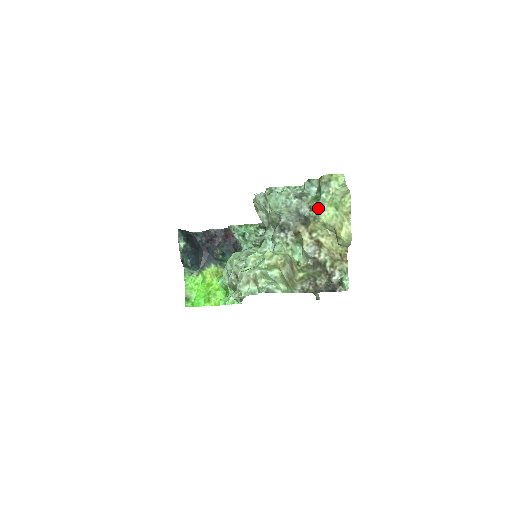
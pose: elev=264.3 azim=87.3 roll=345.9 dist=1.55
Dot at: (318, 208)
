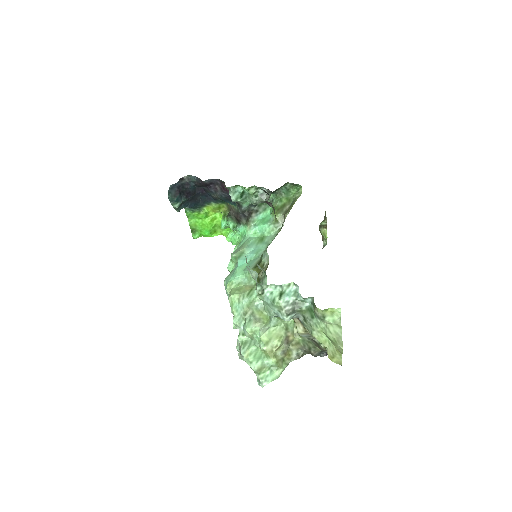
Dot at: (311, 327)
